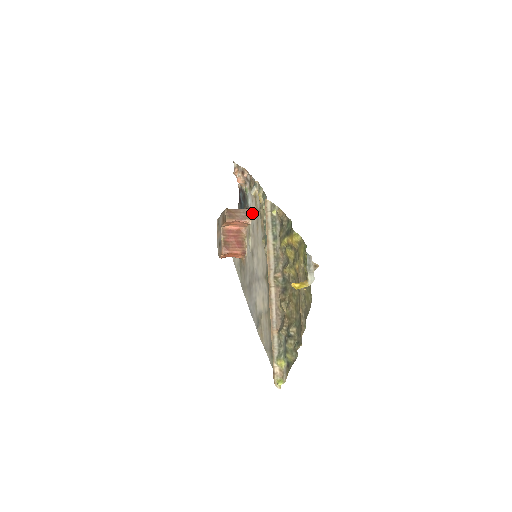
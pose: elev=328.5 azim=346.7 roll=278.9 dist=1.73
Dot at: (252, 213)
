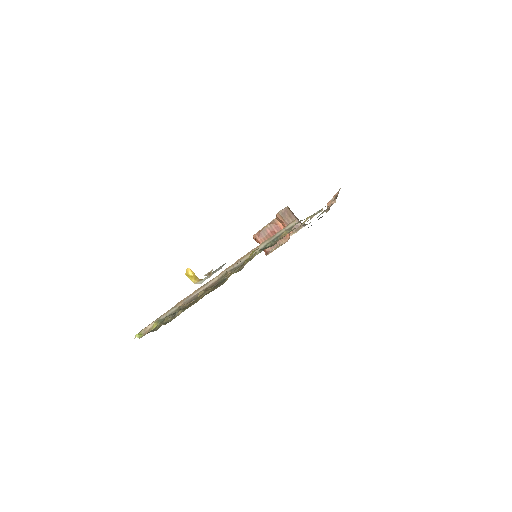
Dot at: occluded
